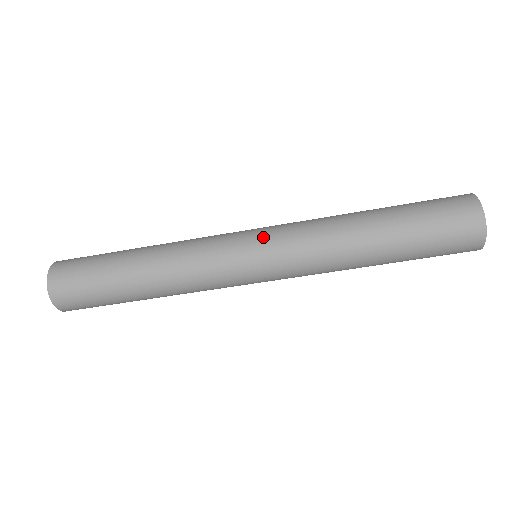
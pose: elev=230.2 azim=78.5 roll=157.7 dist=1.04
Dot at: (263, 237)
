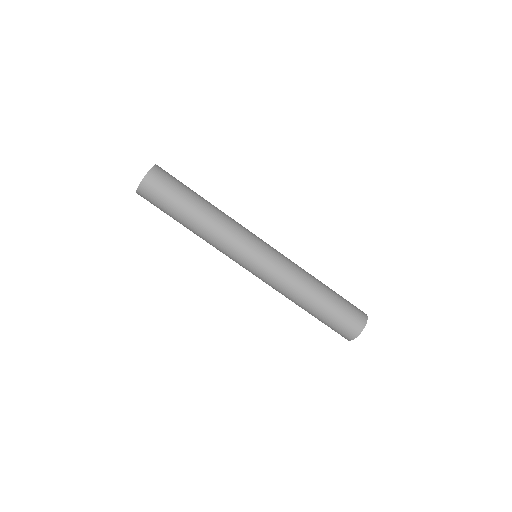
Dot at: (272, 247)
